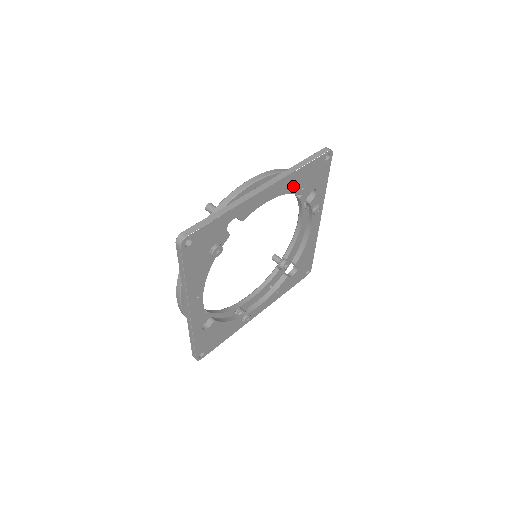
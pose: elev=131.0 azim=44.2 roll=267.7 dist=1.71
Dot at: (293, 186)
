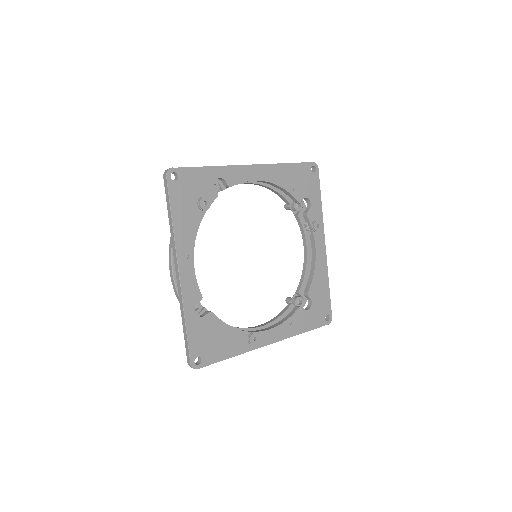
Dot at: (281, 180)
